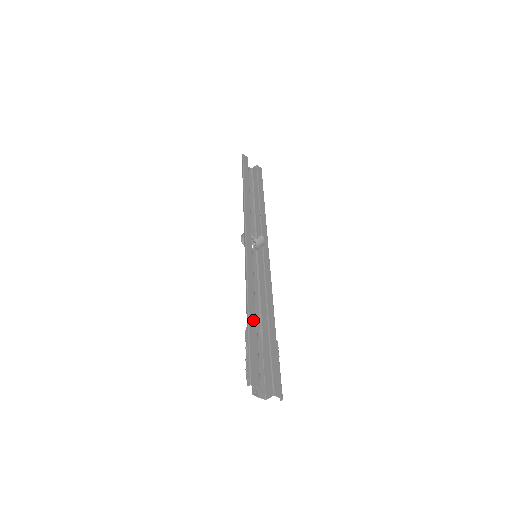
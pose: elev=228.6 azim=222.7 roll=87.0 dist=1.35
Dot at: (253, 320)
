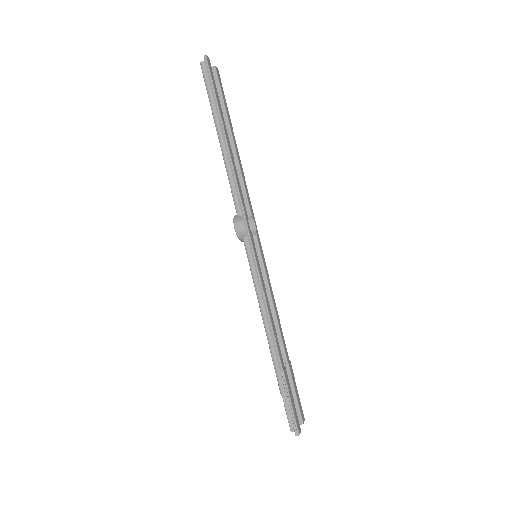
Dot at: (282, 358)
